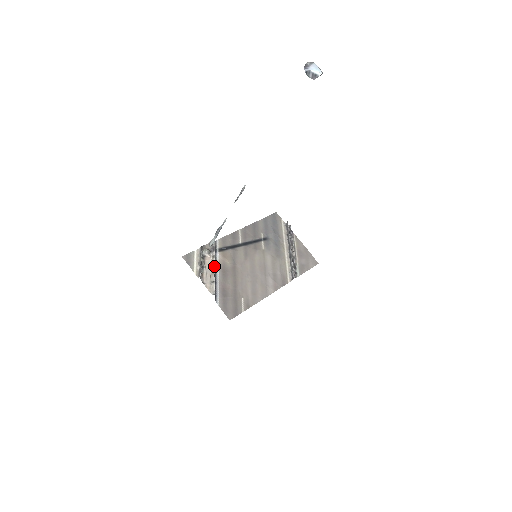
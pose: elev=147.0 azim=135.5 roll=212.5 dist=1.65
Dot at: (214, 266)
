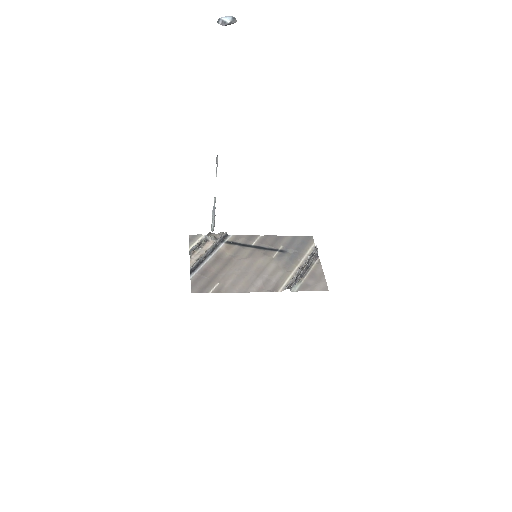
Dot at: (209, 249)
